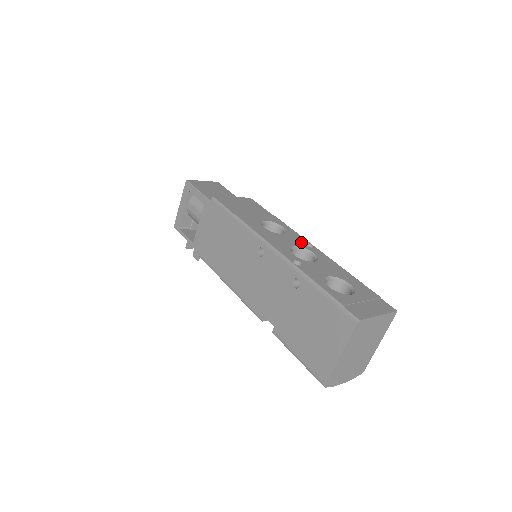
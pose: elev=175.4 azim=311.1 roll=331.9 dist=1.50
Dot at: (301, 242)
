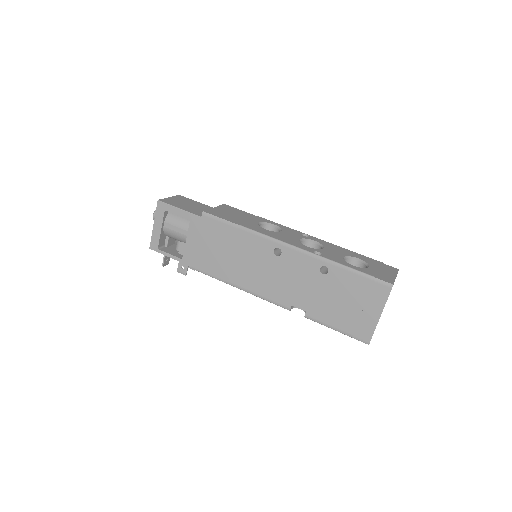
Dot at: (298, 234)
